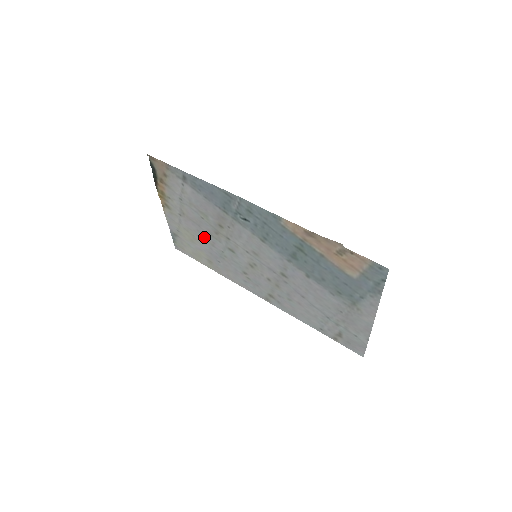
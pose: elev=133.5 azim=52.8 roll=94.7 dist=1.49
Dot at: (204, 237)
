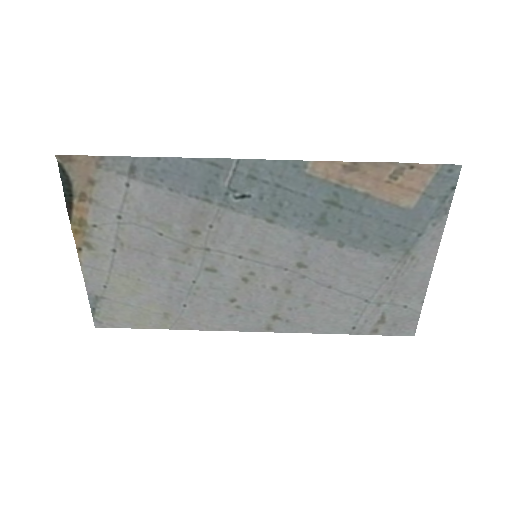
Dot at: (159, 271)
